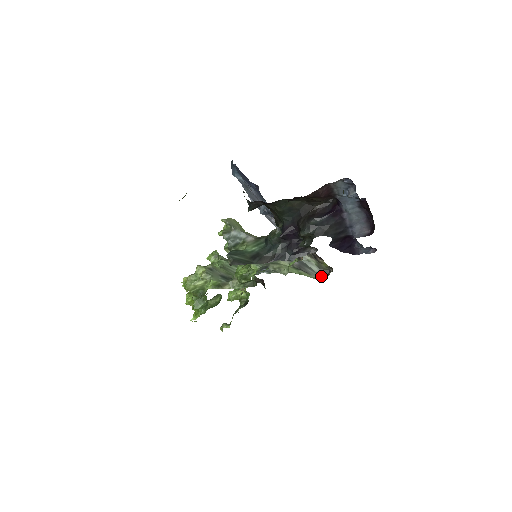
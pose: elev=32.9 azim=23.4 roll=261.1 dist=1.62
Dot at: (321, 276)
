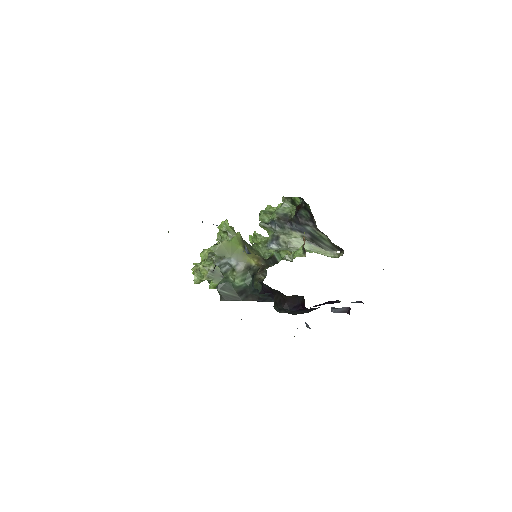
Dot at: (333, 251)
